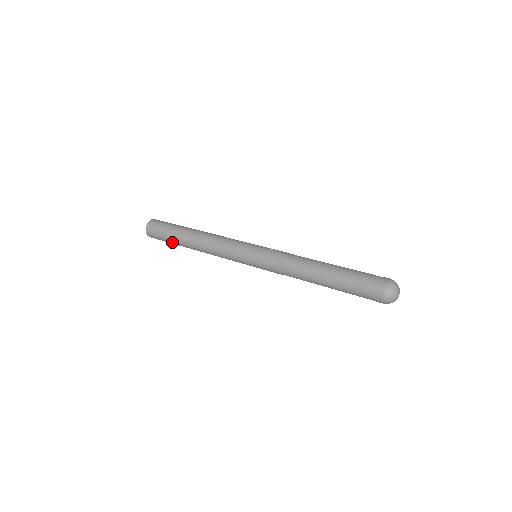
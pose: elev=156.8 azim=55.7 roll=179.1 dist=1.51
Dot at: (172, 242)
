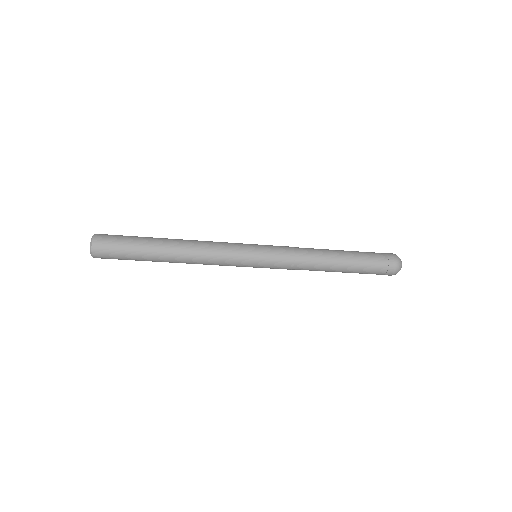
Dot at: (138, 253)
